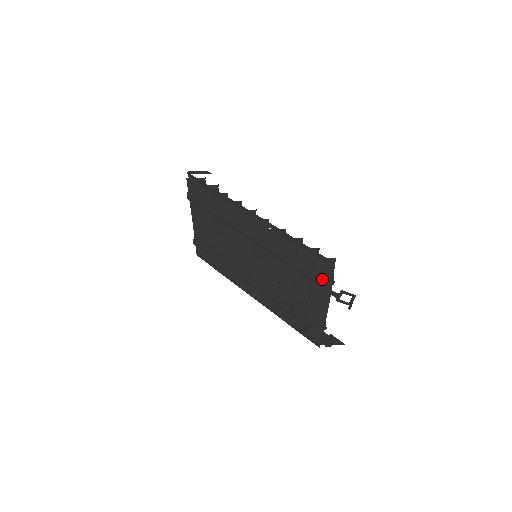
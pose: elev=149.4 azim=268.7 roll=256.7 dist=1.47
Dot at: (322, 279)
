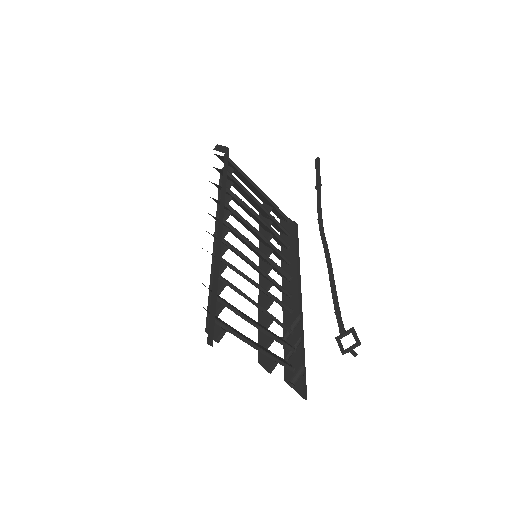
Dot at: occluded
